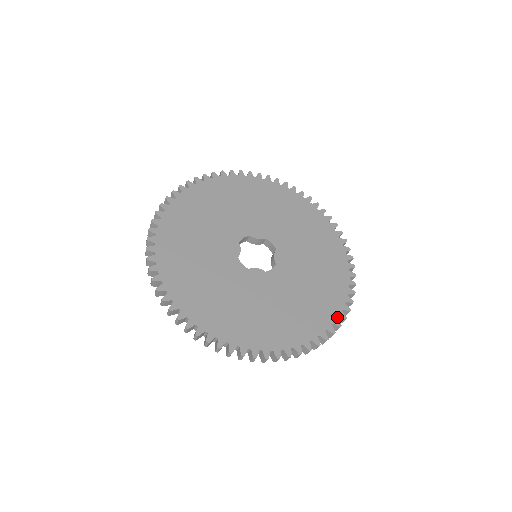
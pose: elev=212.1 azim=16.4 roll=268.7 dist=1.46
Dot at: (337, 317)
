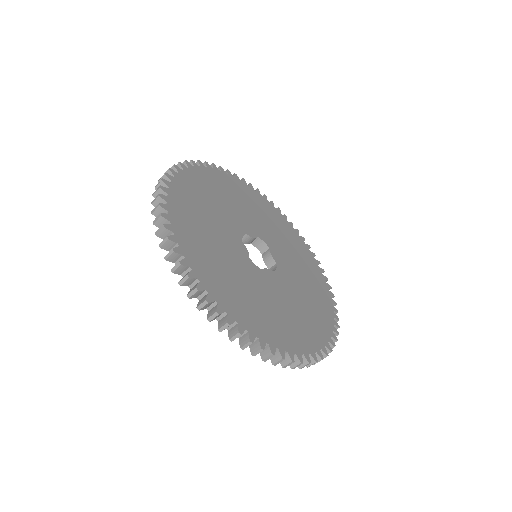
Dot at: (333, 311)
